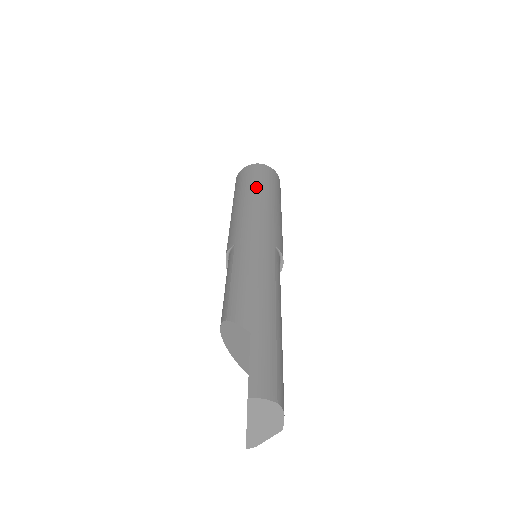
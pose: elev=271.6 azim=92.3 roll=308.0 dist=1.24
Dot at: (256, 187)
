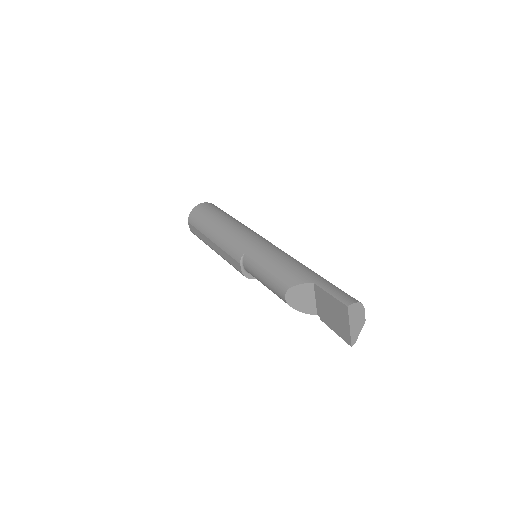
Dot at: (217, 217)
